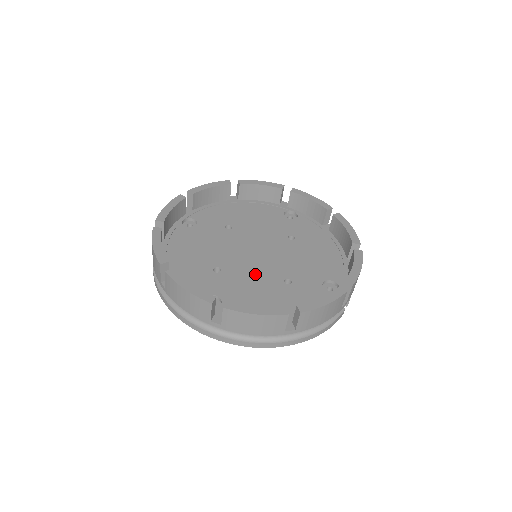
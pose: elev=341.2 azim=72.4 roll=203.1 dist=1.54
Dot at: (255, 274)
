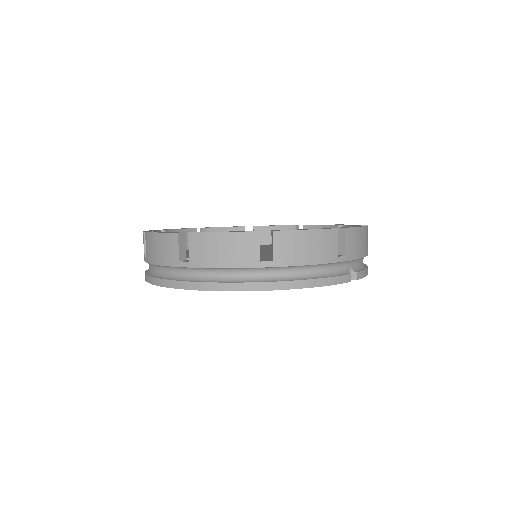
Dot at: occluded
